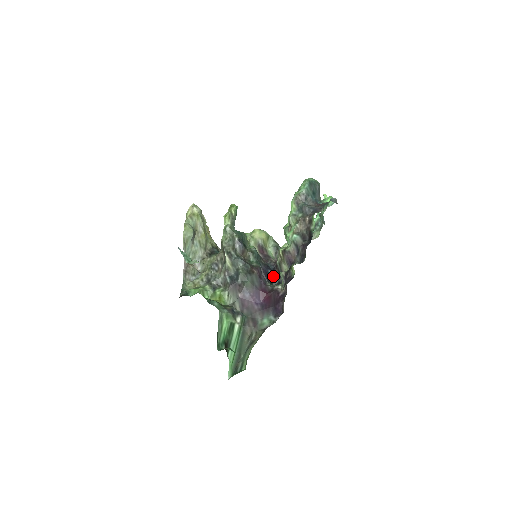
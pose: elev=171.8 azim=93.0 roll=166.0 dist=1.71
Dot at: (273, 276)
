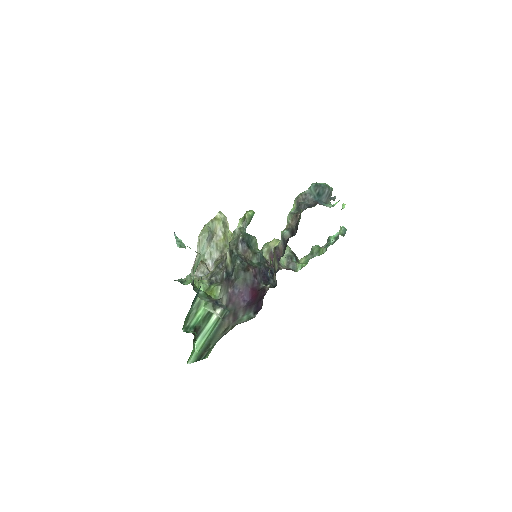
Dot at: (271, 279)
